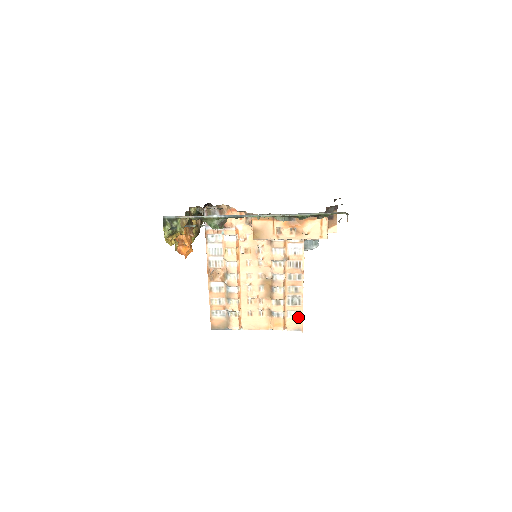
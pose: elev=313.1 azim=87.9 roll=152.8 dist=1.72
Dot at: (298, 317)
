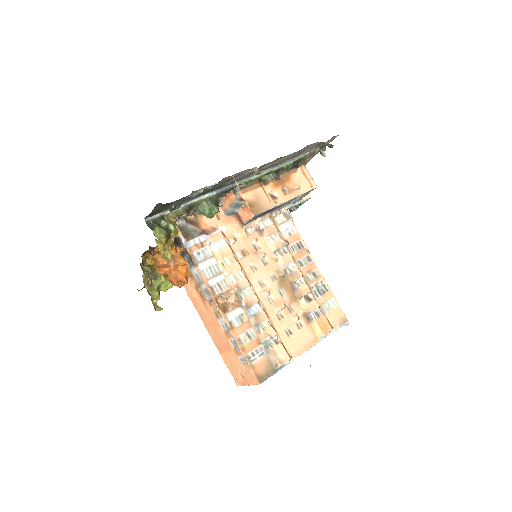
Dot at: (334, 307)
